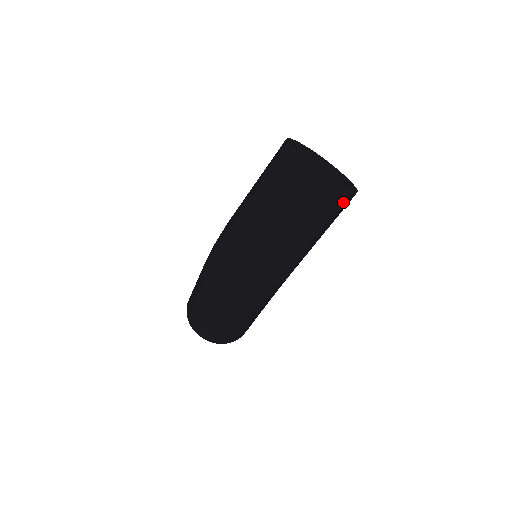
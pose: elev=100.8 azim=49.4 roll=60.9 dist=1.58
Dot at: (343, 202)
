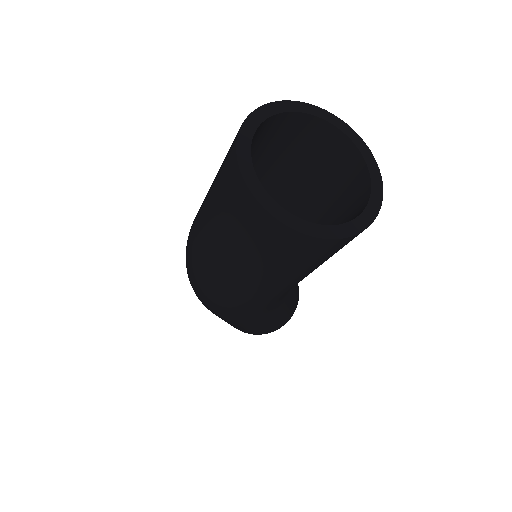
Dot at: (301, 246)
